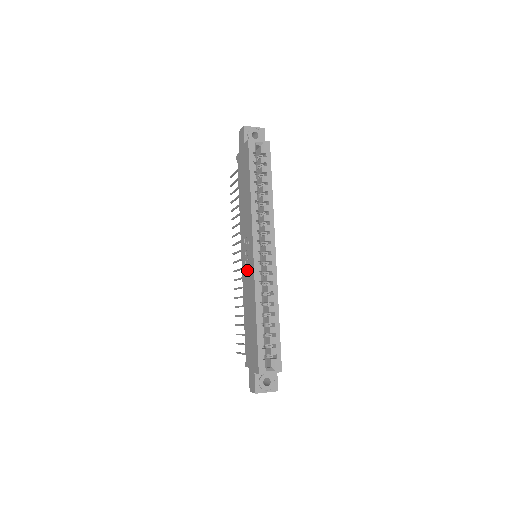
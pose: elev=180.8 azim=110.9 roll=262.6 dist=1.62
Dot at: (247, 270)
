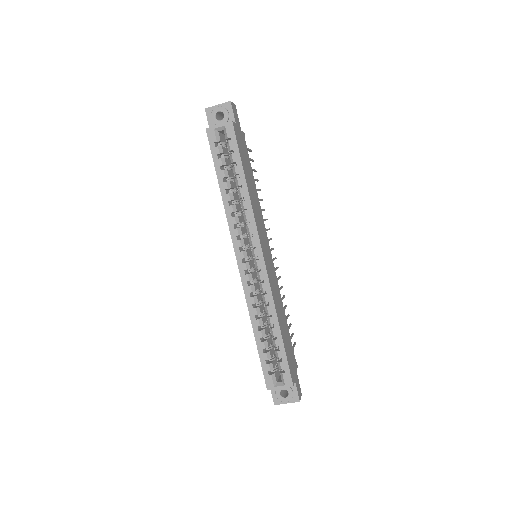
Dot at: occluded
